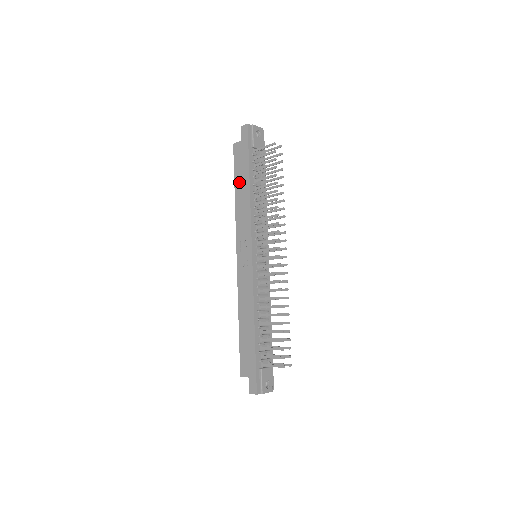
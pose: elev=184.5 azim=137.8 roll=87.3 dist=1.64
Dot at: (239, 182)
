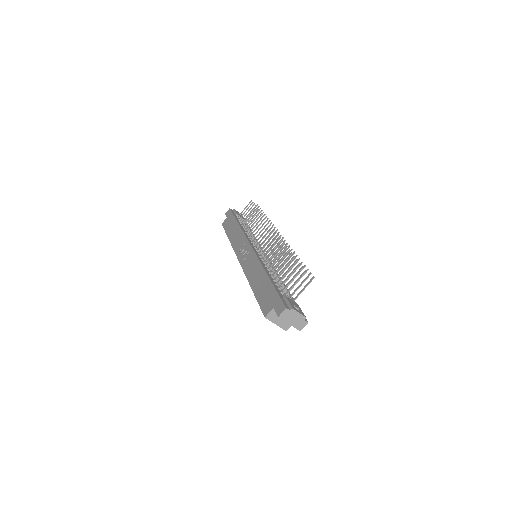
Dot at: (230, 231)
